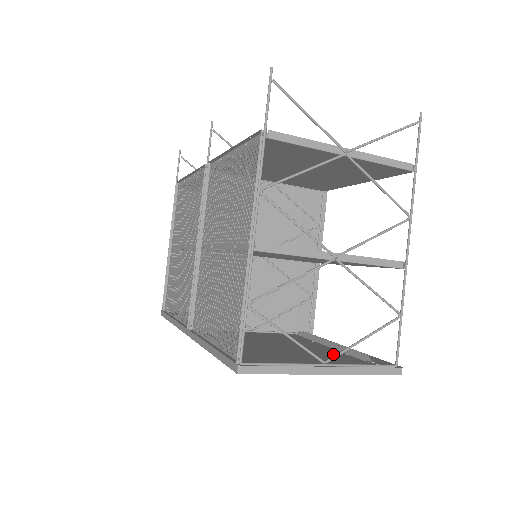
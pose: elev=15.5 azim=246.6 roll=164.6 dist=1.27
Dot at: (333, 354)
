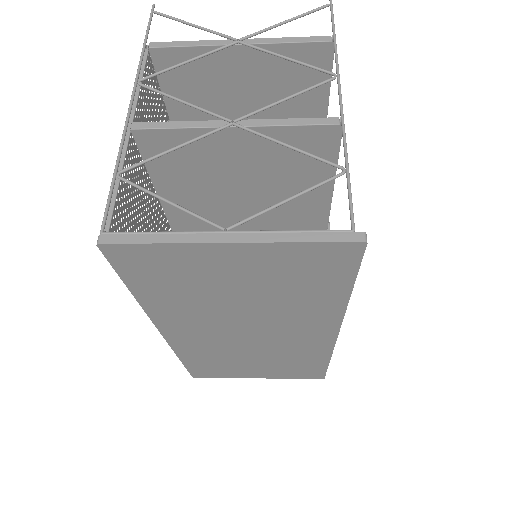
Dot at: occluded
